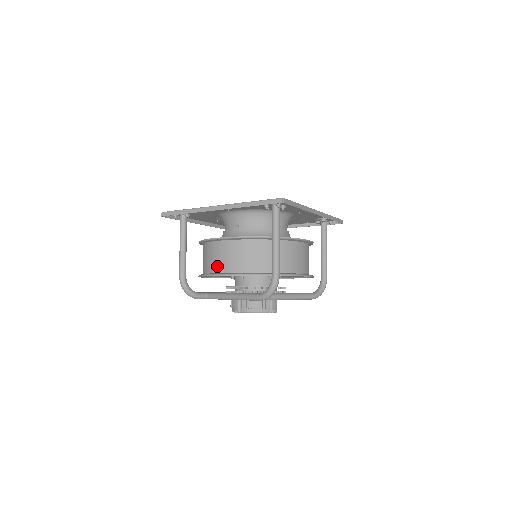
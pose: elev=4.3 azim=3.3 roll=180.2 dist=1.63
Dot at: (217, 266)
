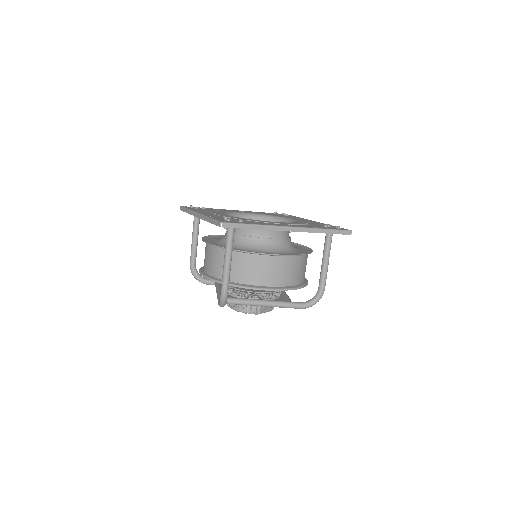
Dot at: (204, 264)
